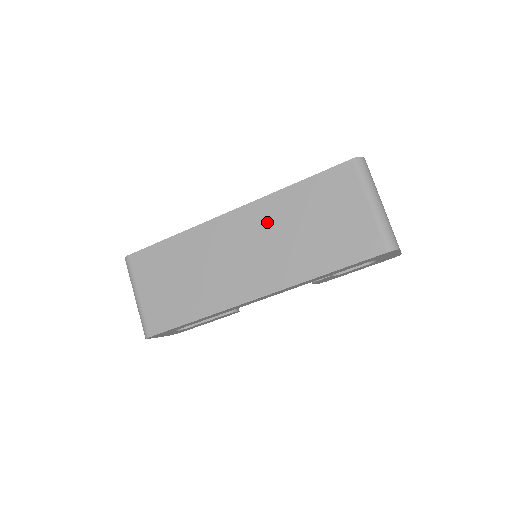
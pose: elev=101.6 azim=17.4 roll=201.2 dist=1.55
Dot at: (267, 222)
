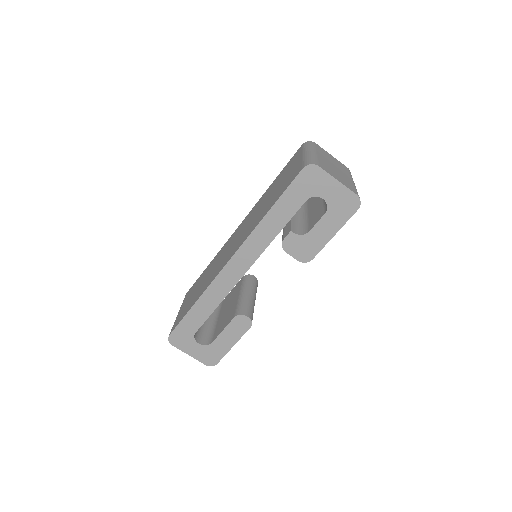
Dot at: (251, 215)
